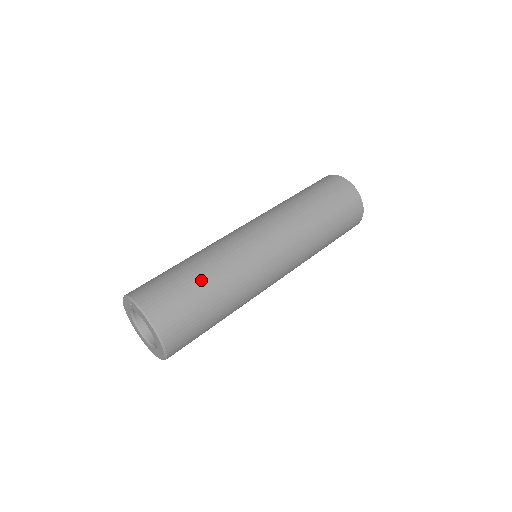
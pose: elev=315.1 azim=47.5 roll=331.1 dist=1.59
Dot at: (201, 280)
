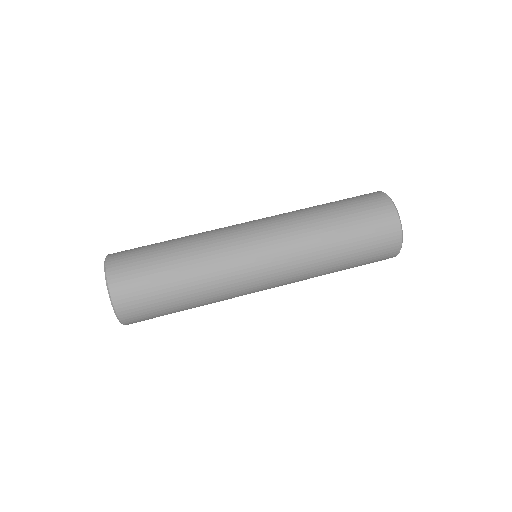
Dot at: (169, 250)
